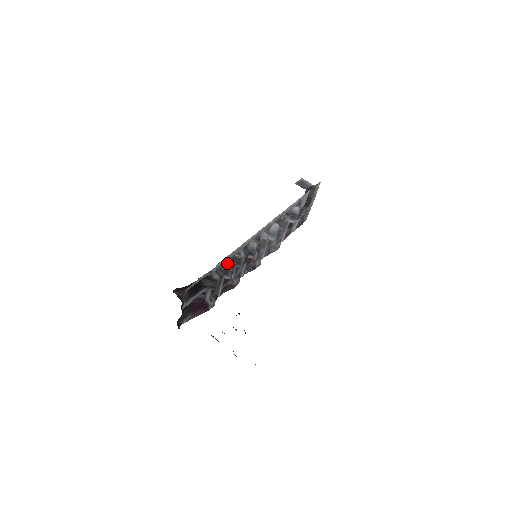
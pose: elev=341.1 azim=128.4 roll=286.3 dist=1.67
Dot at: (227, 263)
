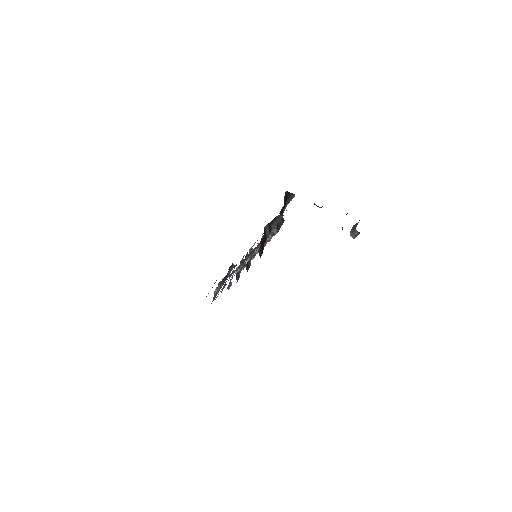
Dot at: occluded
